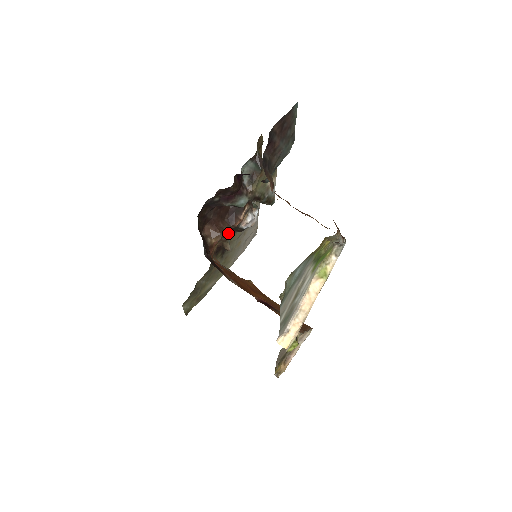
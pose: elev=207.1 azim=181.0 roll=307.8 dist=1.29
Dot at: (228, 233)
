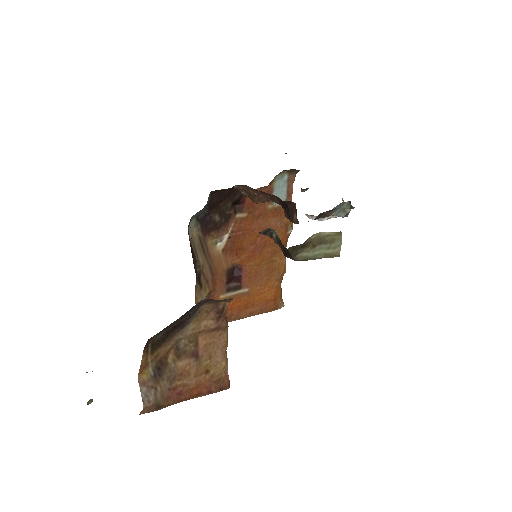
Dot at: occluded
